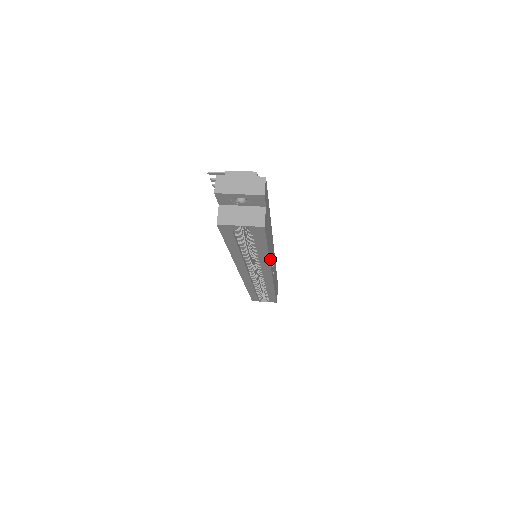
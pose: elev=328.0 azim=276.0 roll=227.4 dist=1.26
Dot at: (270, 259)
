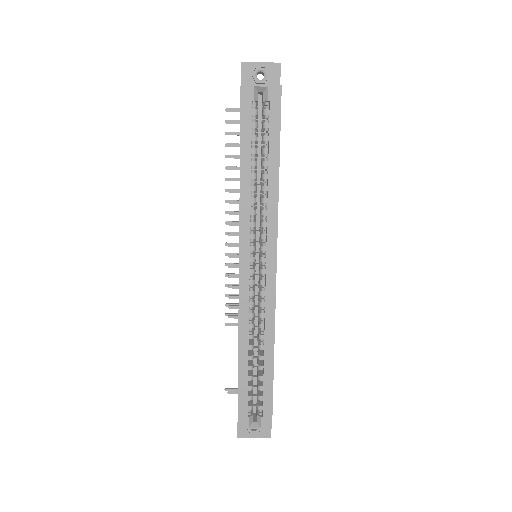
Dot at: (277, 206)
